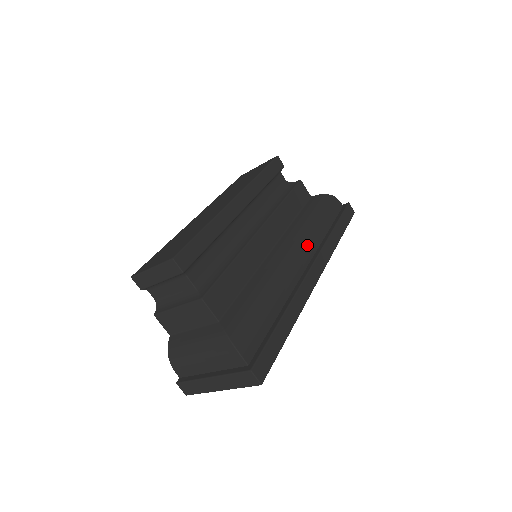
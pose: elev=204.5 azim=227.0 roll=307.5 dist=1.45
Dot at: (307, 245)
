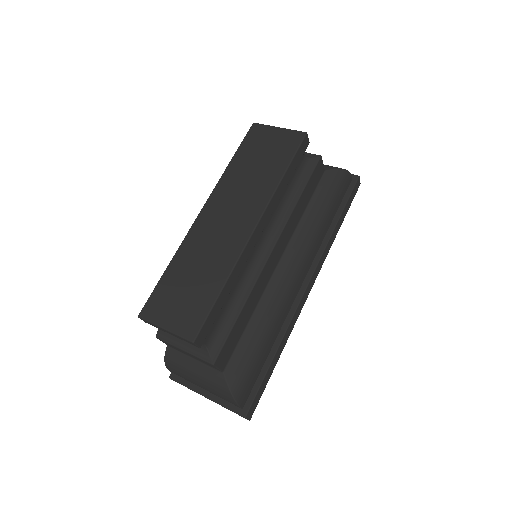
Dot at: (309, 257)
